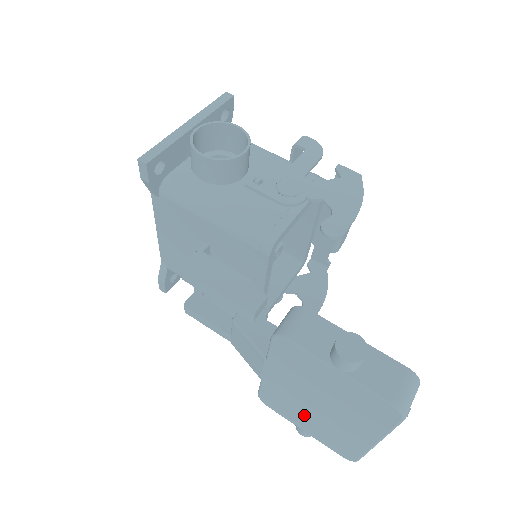
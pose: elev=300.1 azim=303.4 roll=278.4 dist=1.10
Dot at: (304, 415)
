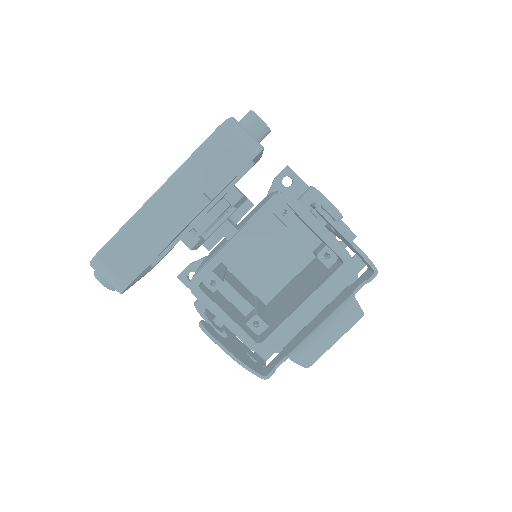
Dot at: occluded
